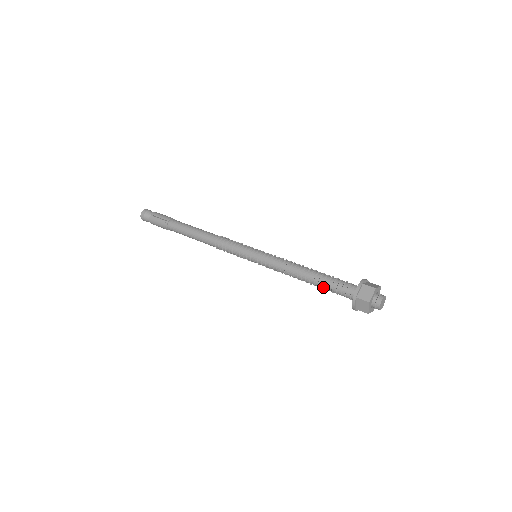
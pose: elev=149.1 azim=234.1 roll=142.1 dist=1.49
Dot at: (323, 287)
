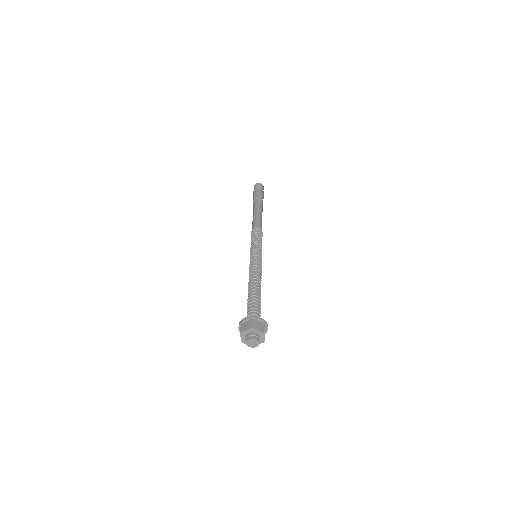
Dot at: occluded
